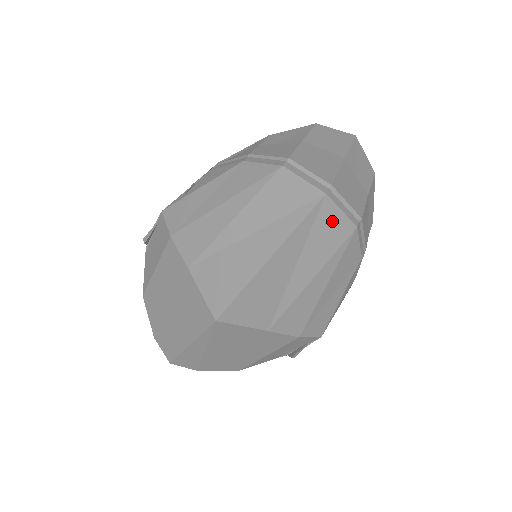
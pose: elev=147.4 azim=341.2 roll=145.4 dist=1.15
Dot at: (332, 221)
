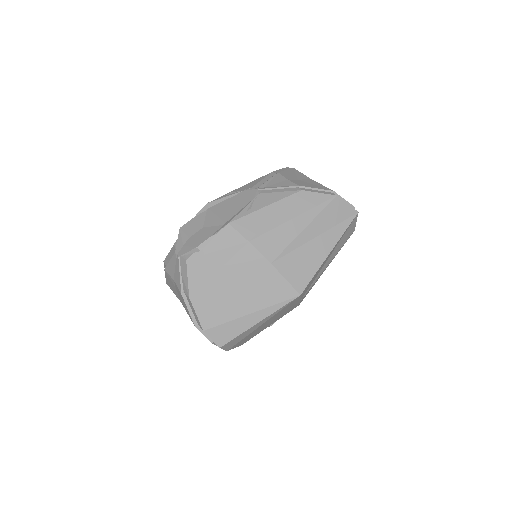
Dot at: (352, 227)
